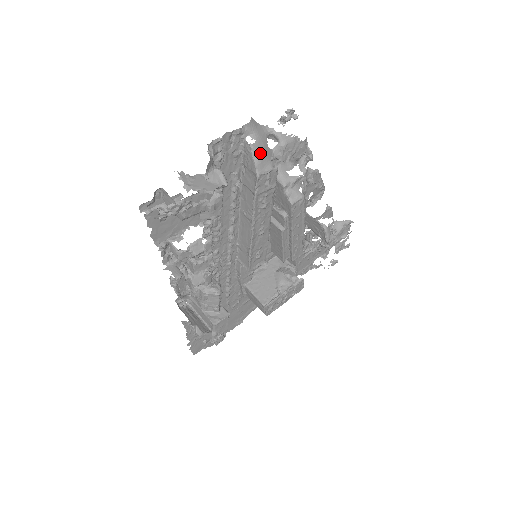
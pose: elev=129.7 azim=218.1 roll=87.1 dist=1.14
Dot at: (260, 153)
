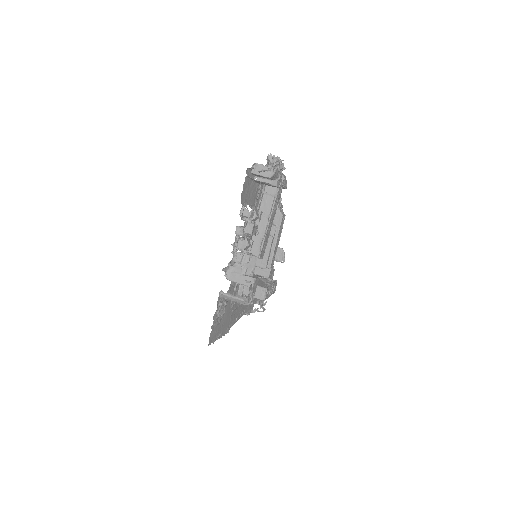
Dot at: occluded
